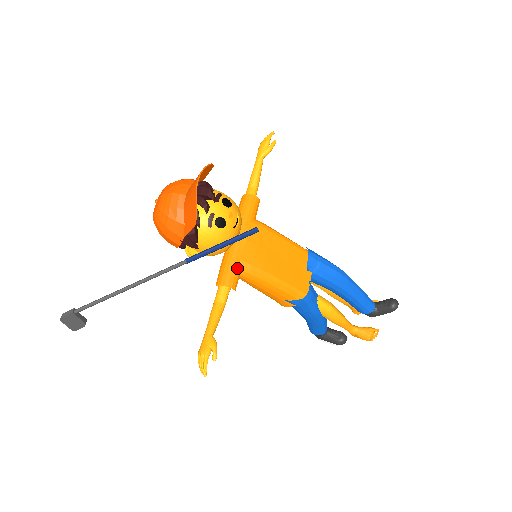
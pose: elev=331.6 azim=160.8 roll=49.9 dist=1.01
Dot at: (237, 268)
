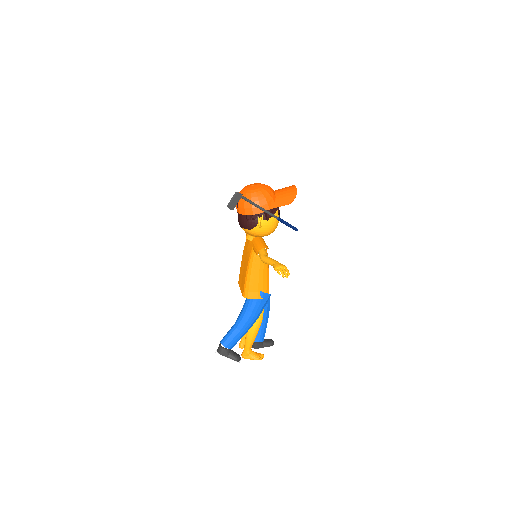
Dot at: occluded
